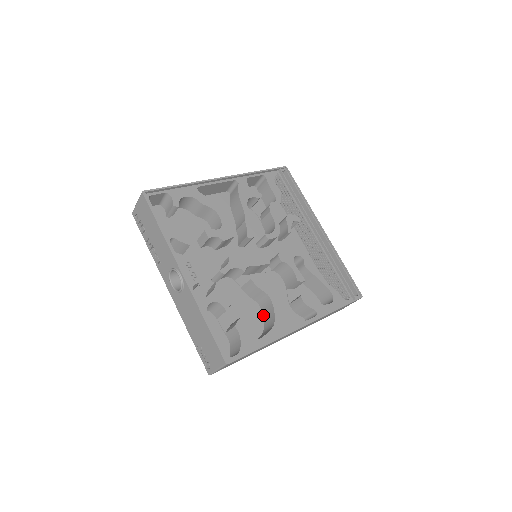
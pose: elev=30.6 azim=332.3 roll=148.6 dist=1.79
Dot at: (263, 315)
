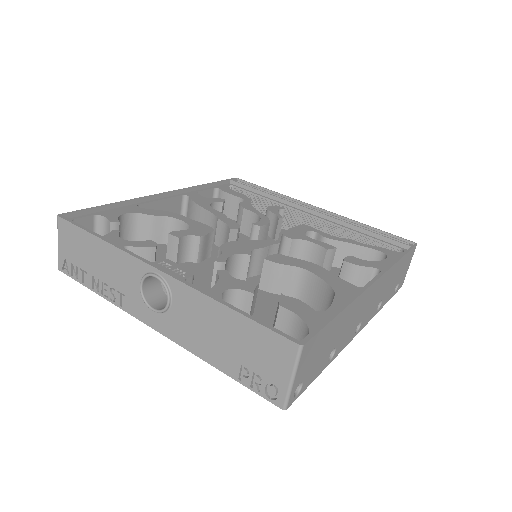
Dot at: (310, 305)
